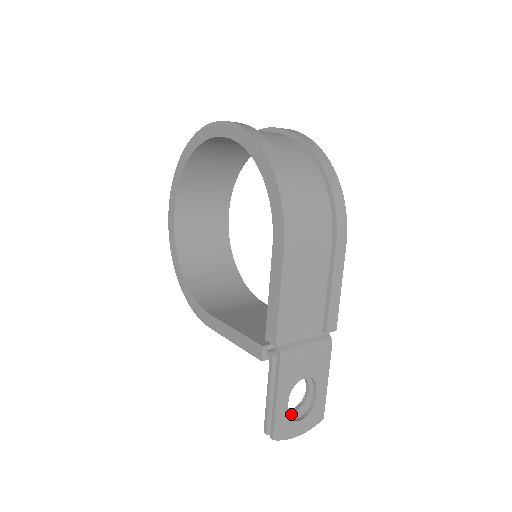
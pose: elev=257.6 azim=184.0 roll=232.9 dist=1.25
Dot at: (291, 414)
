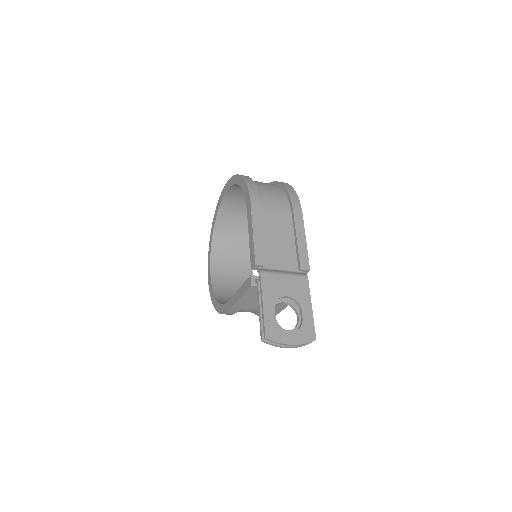
Dot at: occluded
